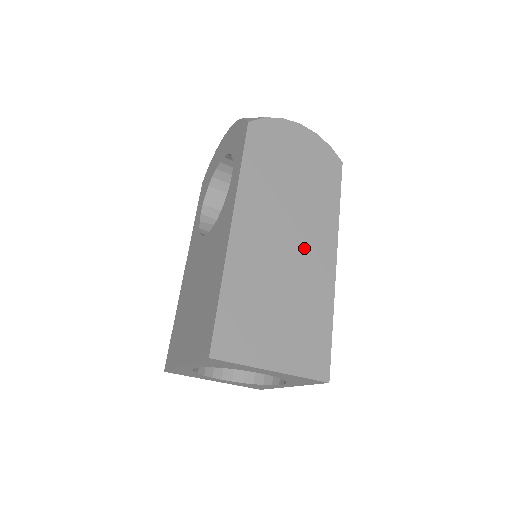
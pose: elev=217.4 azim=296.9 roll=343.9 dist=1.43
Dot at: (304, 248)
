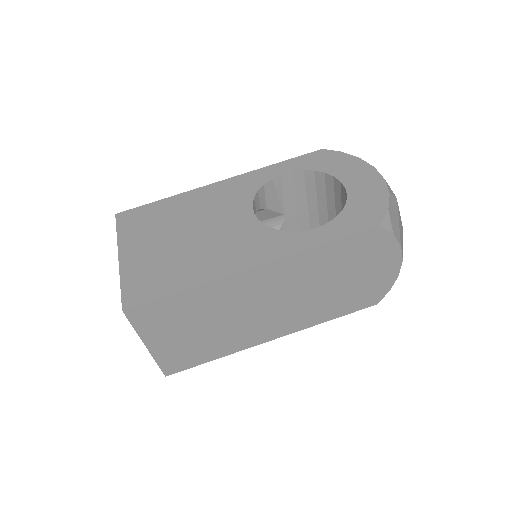
Dot at: (270, 318)
